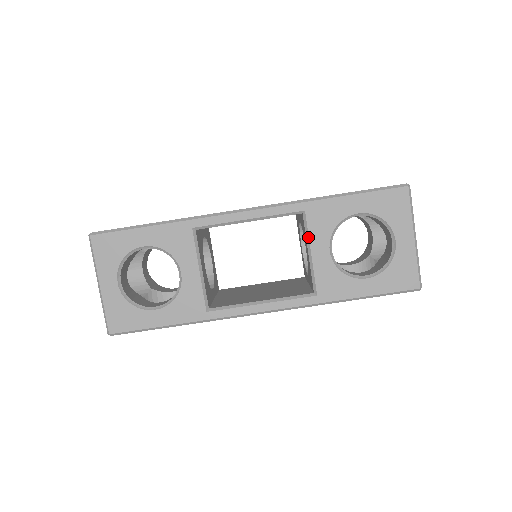
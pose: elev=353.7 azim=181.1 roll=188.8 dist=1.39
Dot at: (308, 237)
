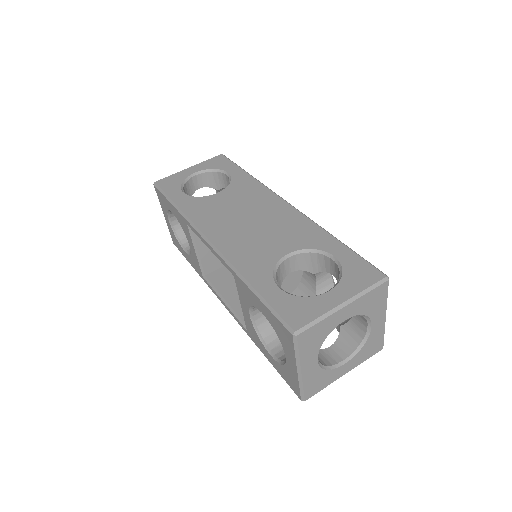
Dot at: (238, 294)
